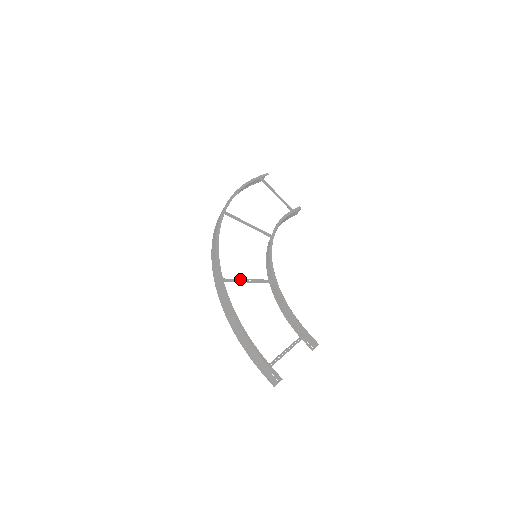
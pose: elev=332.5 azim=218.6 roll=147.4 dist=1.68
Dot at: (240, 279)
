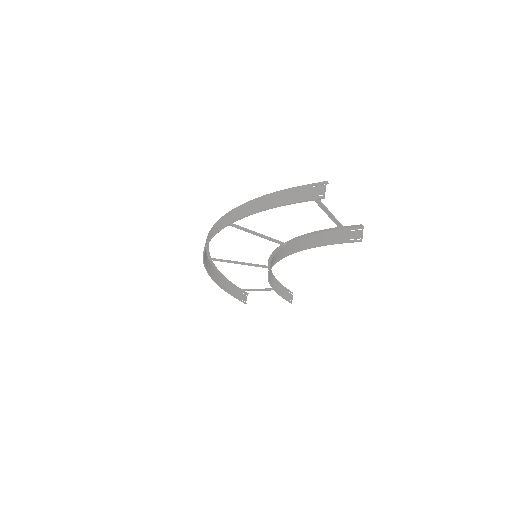
Dot at: (243, 228)
